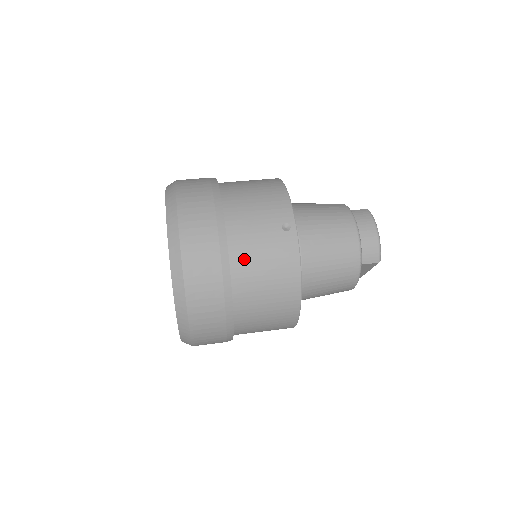
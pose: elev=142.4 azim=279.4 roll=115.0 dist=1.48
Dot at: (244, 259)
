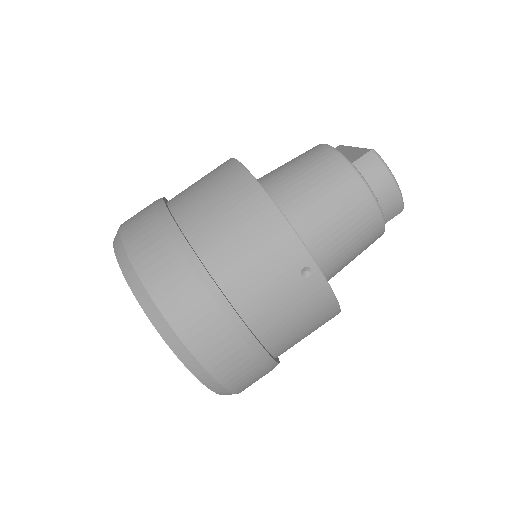
Dot at: (274, 330)
